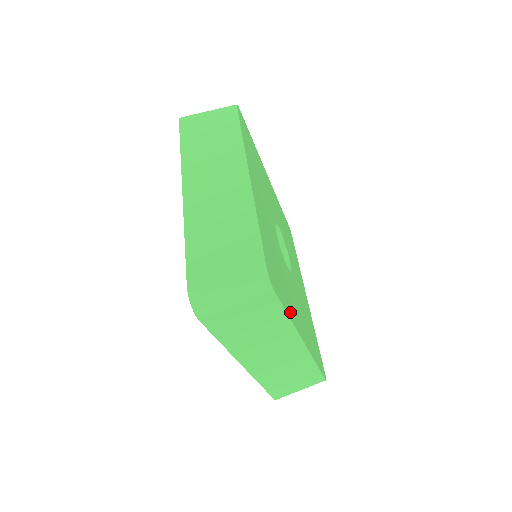
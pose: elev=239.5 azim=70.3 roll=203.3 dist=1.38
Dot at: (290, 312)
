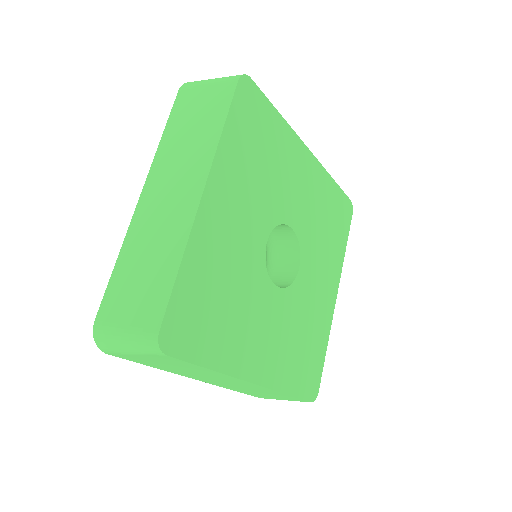
Dot at: (325, 336)
